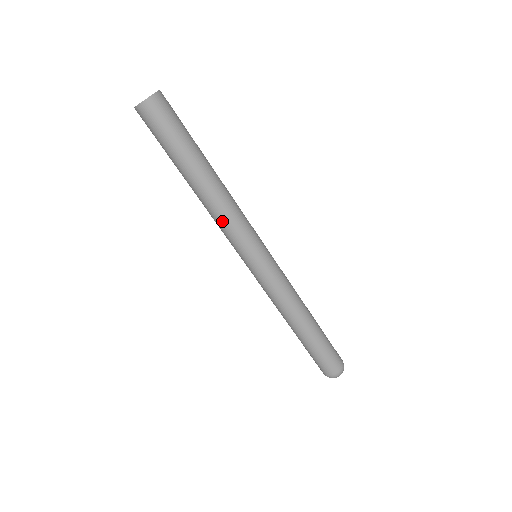
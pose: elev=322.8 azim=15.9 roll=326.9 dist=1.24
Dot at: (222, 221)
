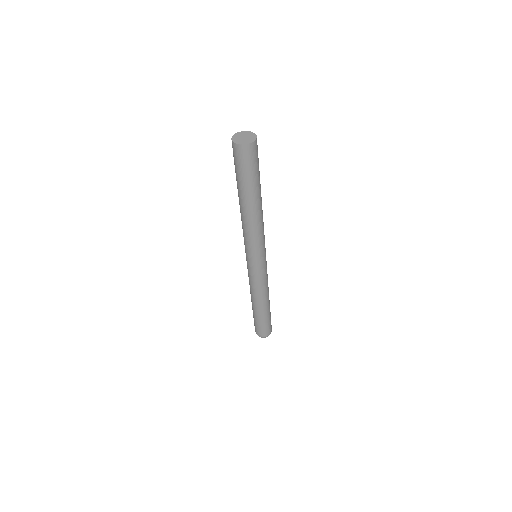
Dot at: (245, 231)
